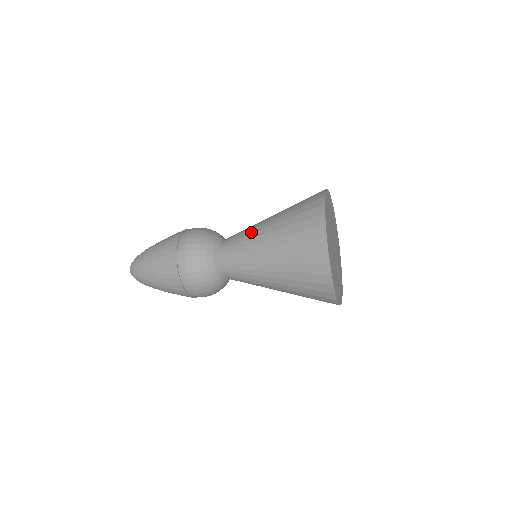
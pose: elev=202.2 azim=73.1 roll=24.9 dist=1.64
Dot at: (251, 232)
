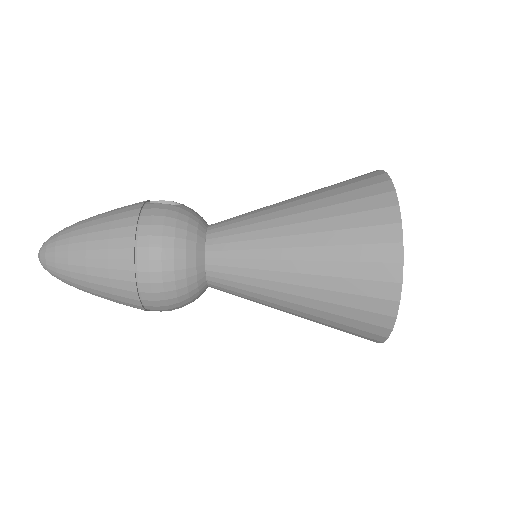
Dot at: (262, 293)
